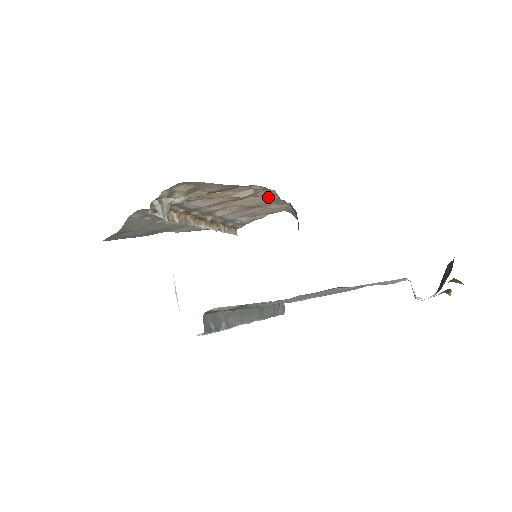
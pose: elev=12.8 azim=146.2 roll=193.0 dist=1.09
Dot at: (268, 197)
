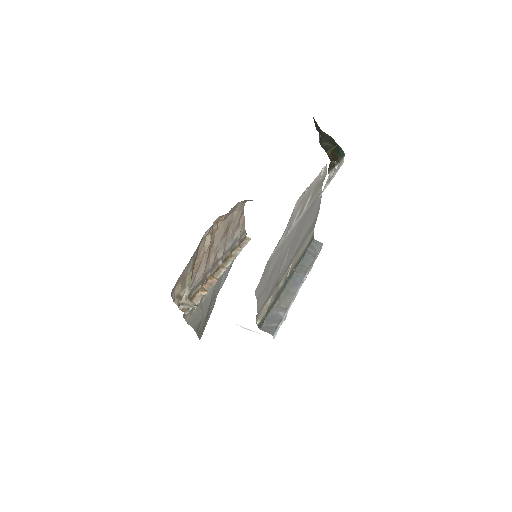
Dot at: (222, 221)
